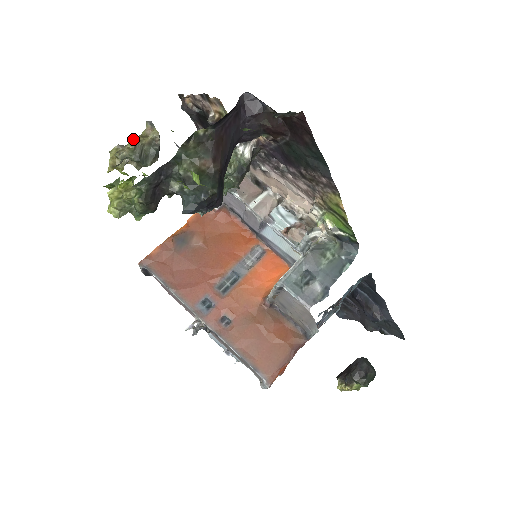
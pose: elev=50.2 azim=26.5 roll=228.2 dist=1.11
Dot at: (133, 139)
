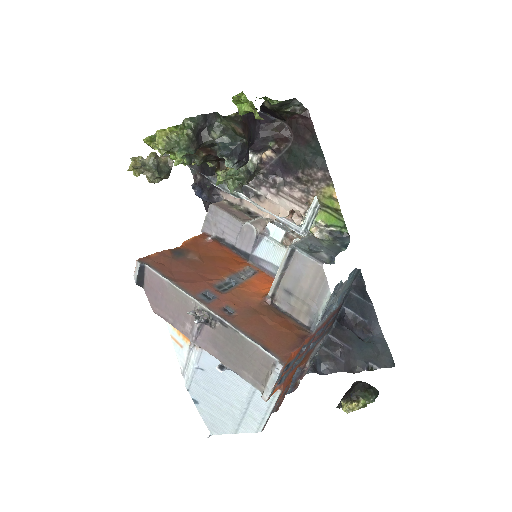
Dot at: occluded
